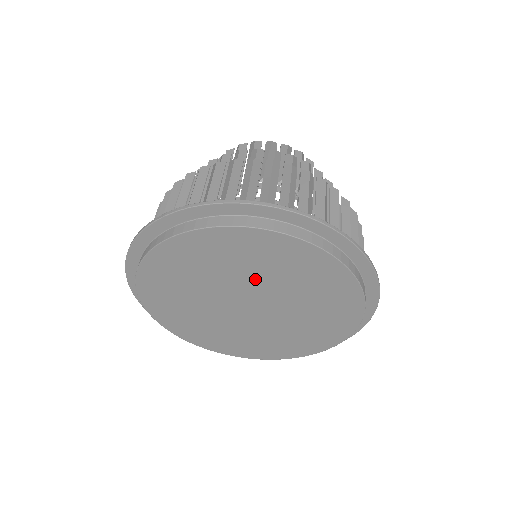
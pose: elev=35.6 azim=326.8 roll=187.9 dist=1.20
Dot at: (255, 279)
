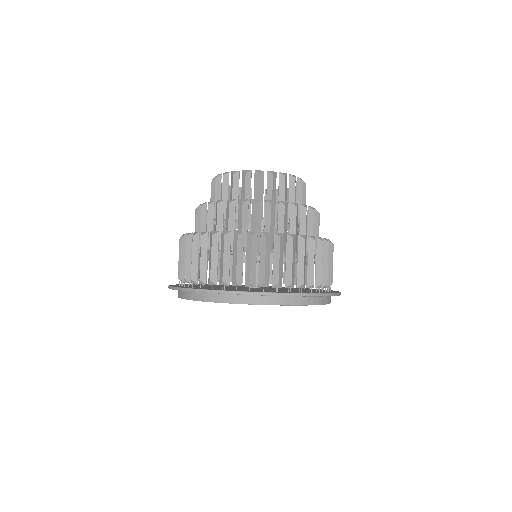
Dot at: occluded
